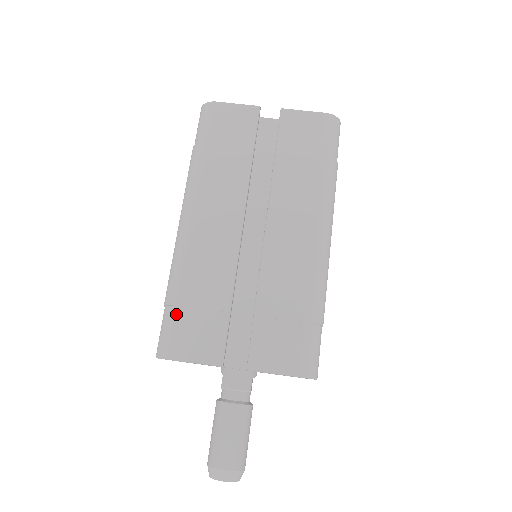
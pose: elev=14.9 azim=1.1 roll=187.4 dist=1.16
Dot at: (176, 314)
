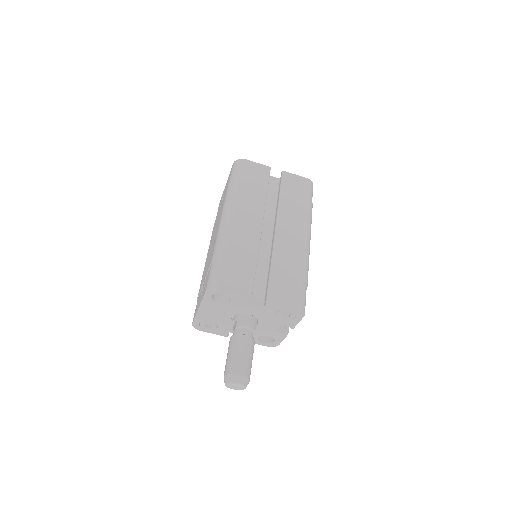
Dot at: (223, 264)
